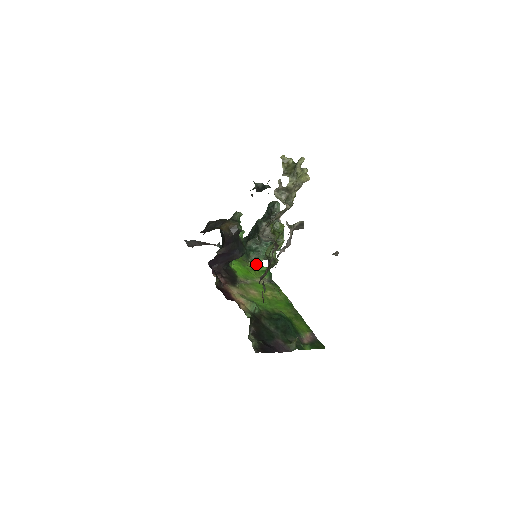
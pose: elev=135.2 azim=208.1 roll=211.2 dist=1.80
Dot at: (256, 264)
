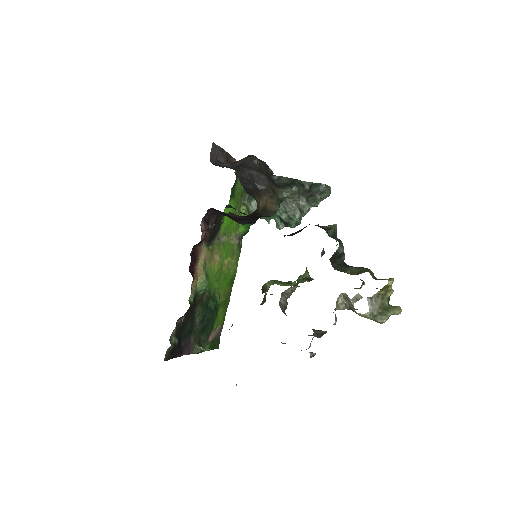
Dot at: occluded
